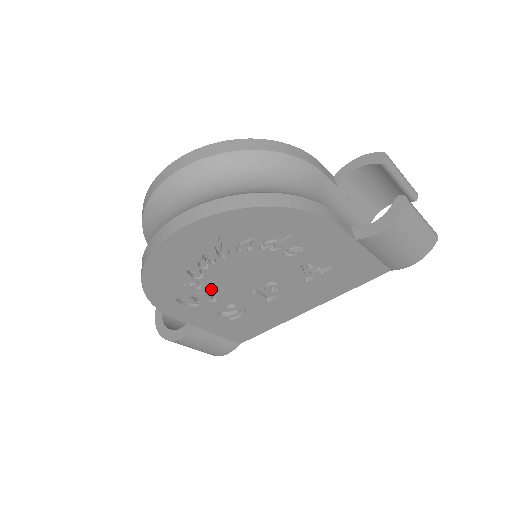
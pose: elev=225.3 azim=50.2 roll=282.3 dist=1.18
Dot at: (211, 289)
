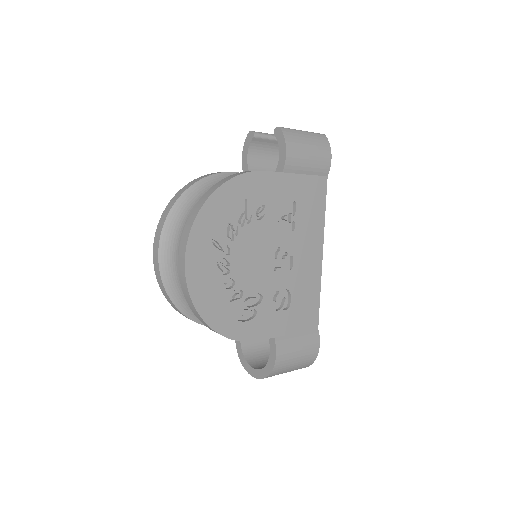
Dot at: (249, 290)
